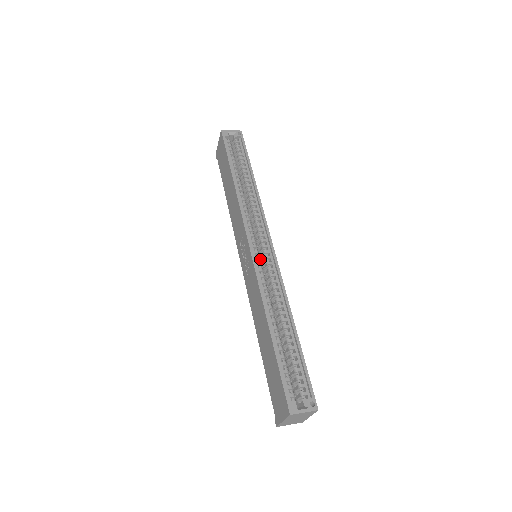
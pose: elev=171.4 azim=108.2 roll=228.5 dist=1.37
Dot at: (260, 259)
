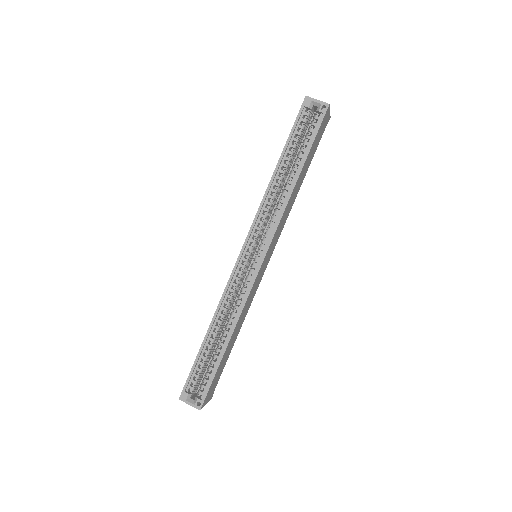
Dot at: (251, 264)
